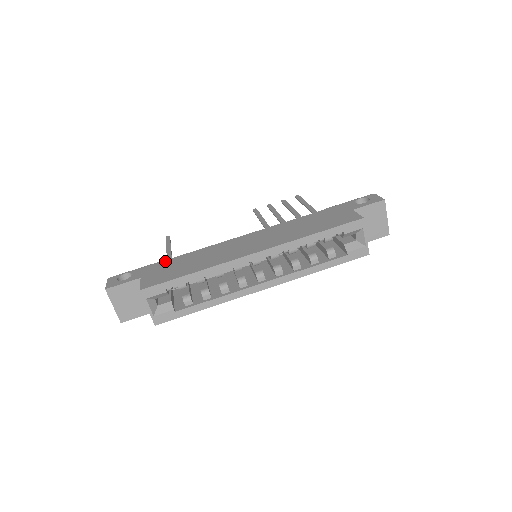
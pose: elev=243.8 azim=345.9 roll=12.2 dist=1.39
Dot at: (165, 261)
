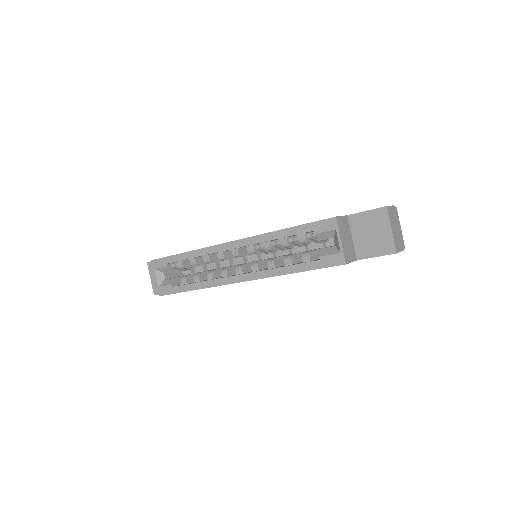
Dot at: occluded
